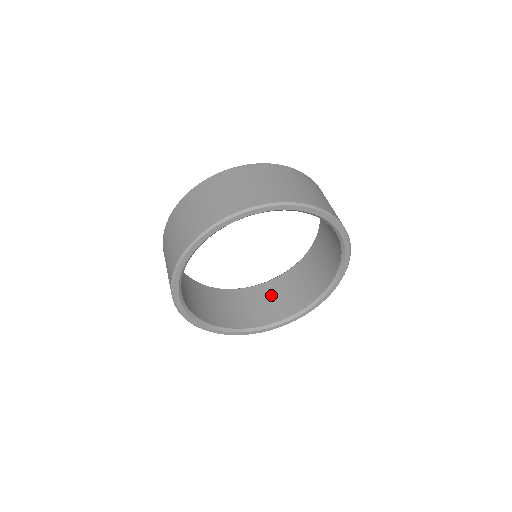
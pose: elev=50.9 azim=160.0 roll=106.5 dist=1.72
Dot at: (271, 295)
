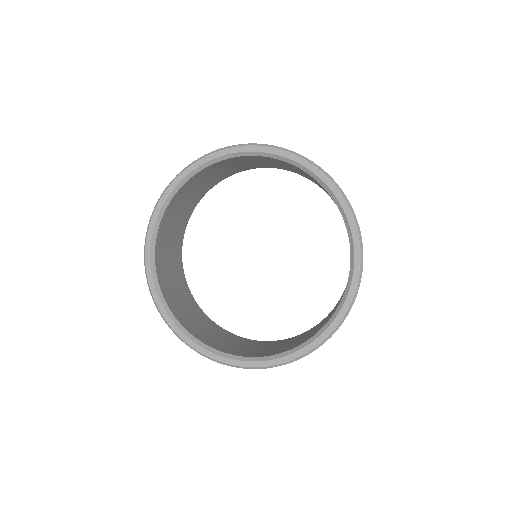
Dot at: (271, 345)
